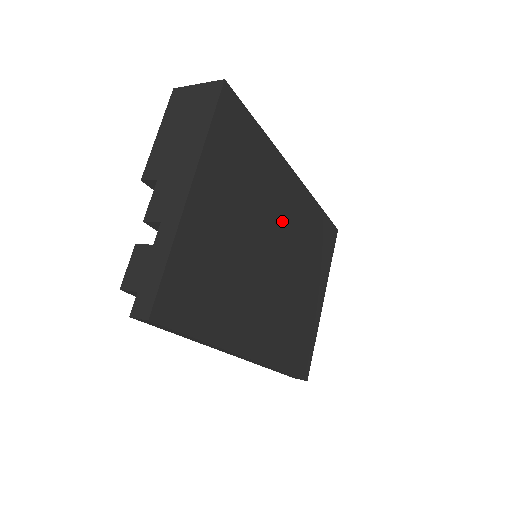
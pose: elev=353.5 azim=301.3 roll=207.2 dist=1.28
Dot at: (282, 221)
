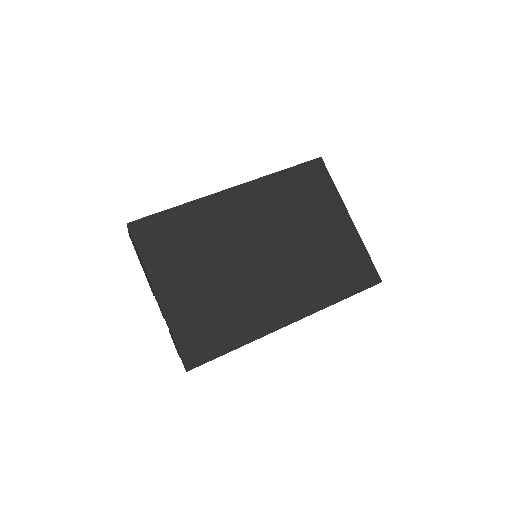
Dot at: (246, 227)
